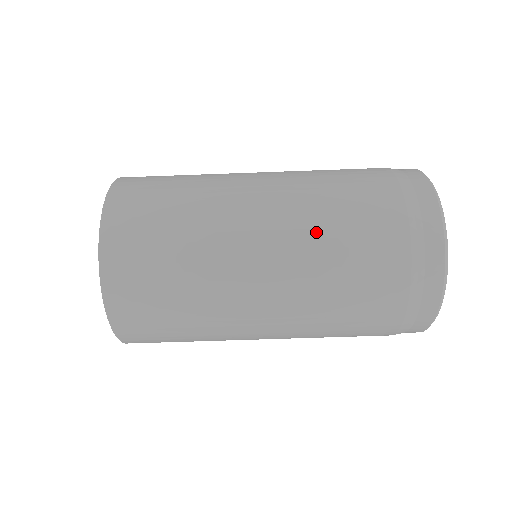
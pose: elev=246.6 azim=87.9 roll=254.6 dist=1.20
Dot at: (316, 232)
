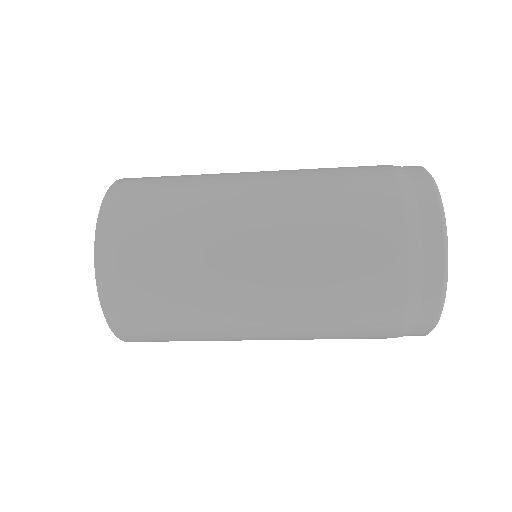
Dot at: (311, 298)
